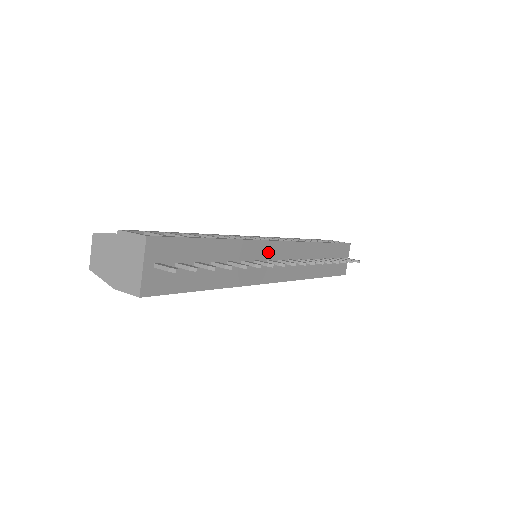
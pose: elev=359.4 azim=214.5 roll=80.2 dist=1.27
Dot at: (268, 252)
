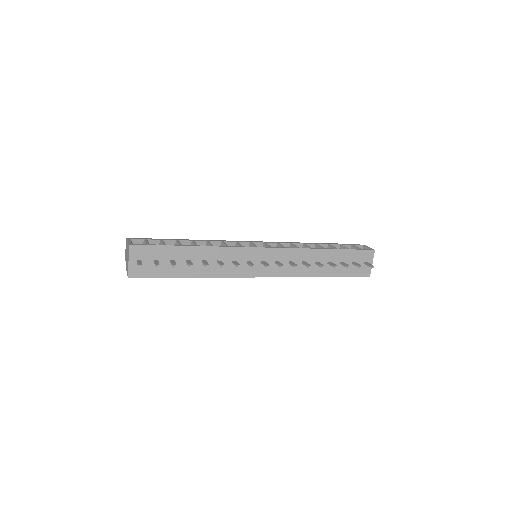
Dot at: (248, 255)
